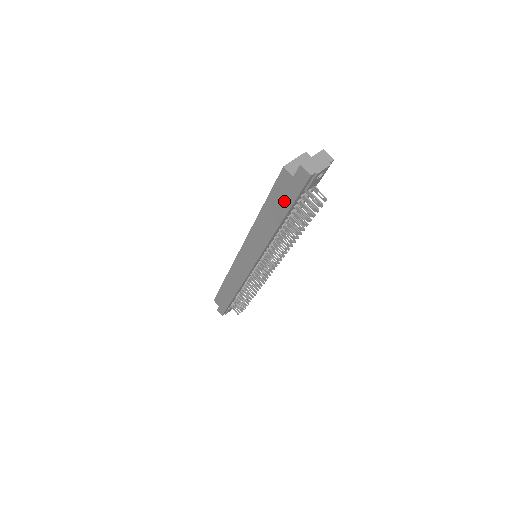
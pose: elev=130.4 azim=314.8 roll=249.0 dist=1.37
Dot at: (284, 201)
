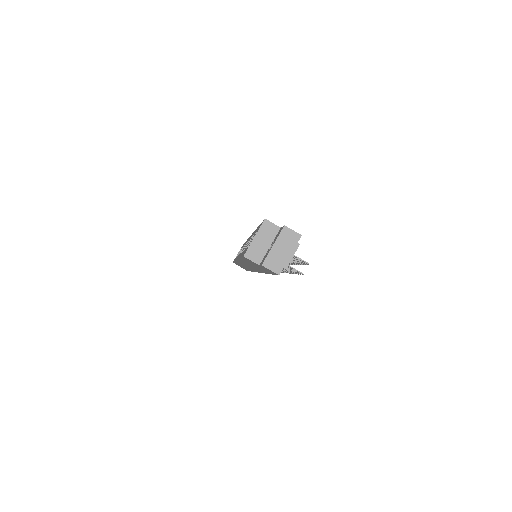
Dot at: (260, 268)
